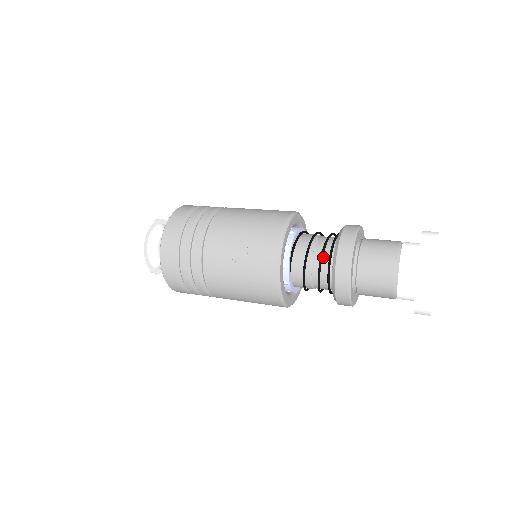
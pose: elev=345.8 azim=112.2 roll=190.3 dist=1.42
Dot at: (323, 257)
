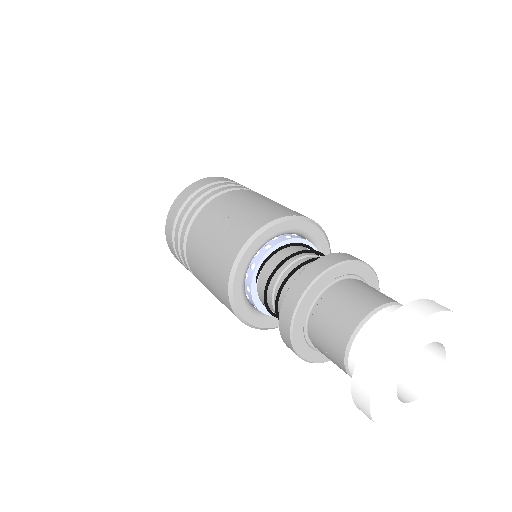
Dot at: (295, 275)
